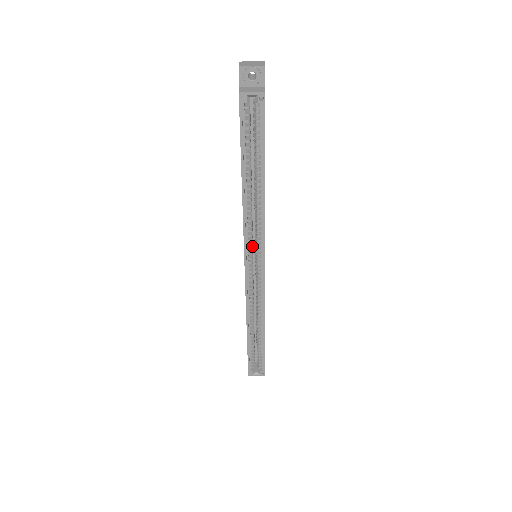
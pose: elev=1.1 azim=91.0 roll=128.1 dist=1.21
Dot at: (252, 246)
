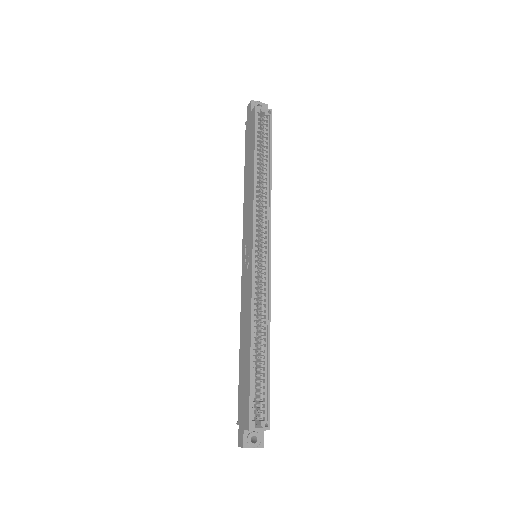
Dot at: (257, 234)
